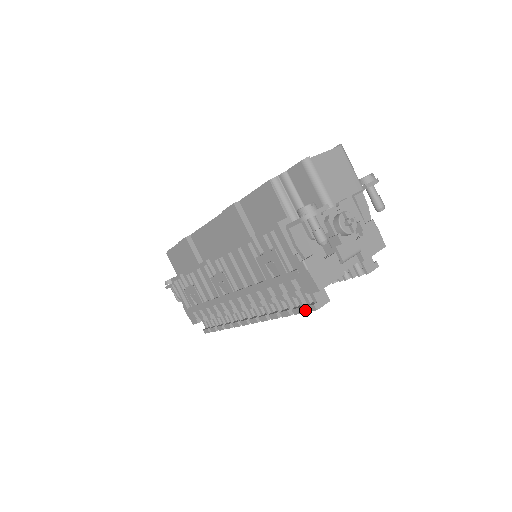
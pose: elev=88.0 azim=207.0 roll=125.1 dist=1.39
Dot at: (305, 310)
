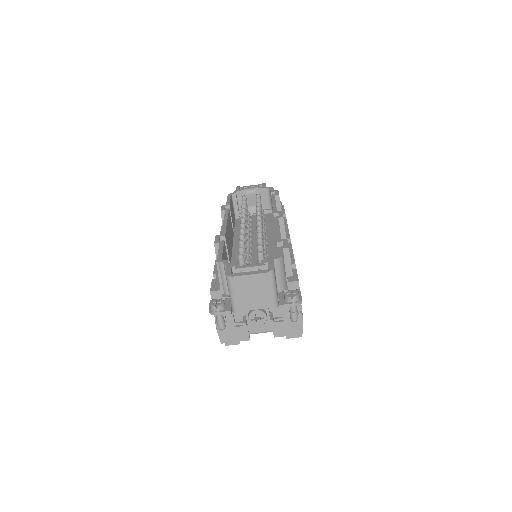
Dot at: occluded
